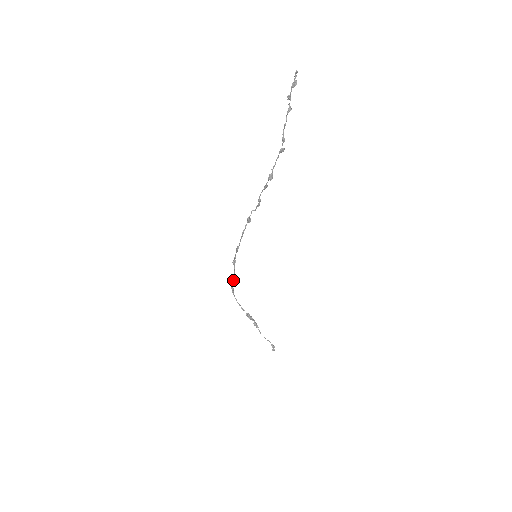
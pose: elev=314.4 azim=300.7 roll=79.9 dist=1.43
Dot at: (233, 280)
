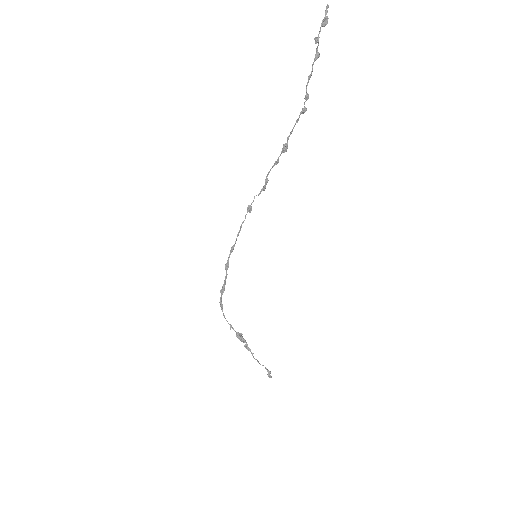
Dot at: (222, 291)
